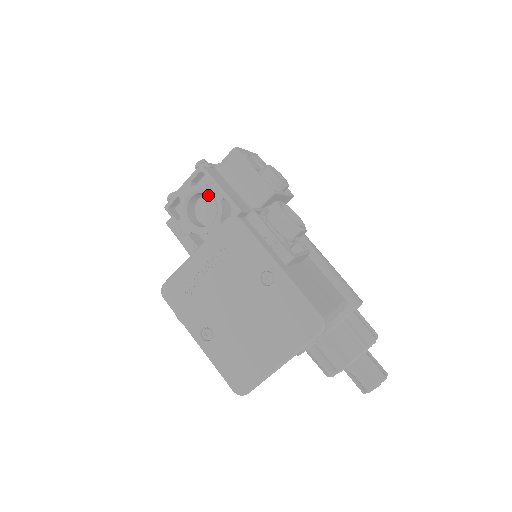
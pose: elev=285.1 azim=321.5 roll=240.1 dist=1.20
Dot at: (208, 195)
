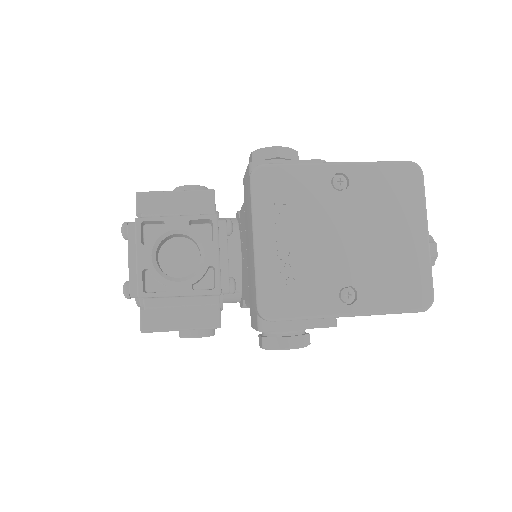
Dot at: (164, 246)
